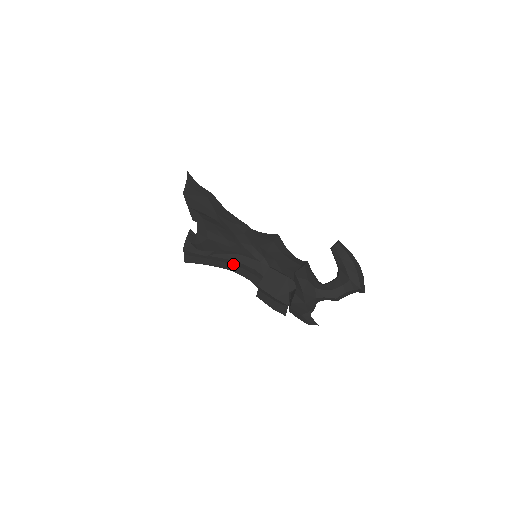
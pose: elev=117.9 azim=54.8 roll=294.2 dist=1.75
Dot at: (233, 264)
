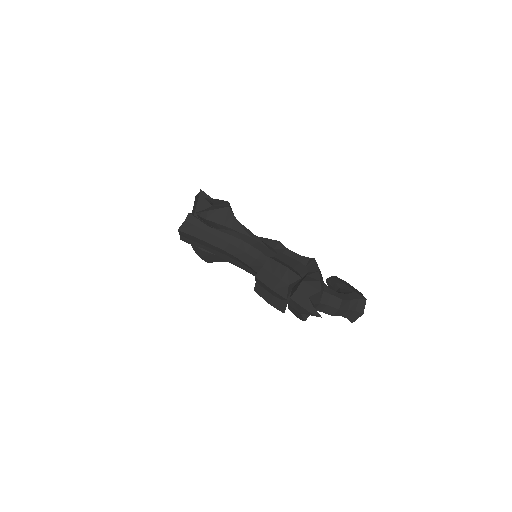
Dot at: (236, 245)
